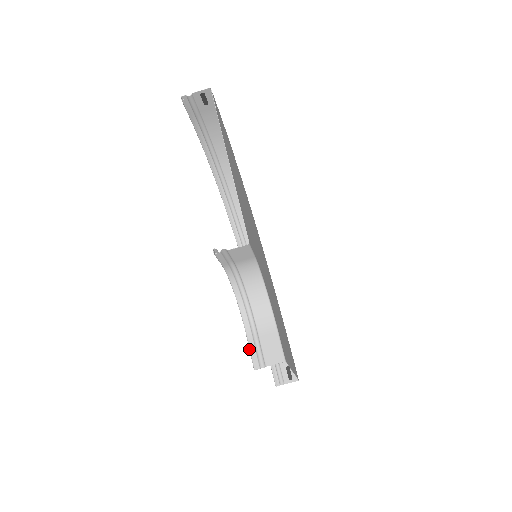
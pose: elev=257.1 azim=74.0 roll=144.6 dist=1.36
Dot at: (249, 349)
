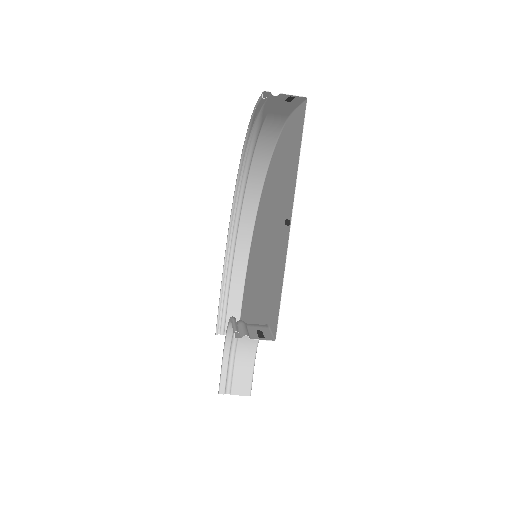
Dot at: (221, 374)
